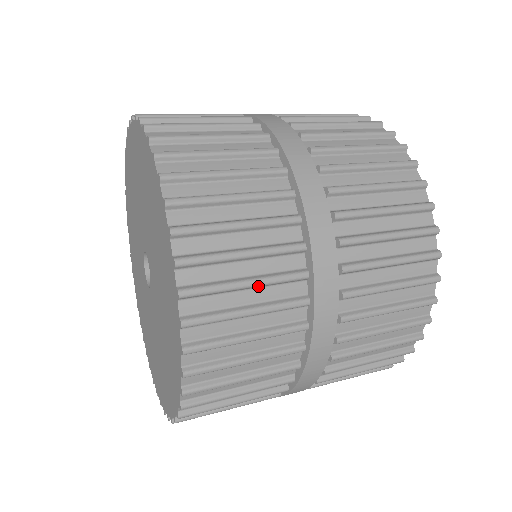
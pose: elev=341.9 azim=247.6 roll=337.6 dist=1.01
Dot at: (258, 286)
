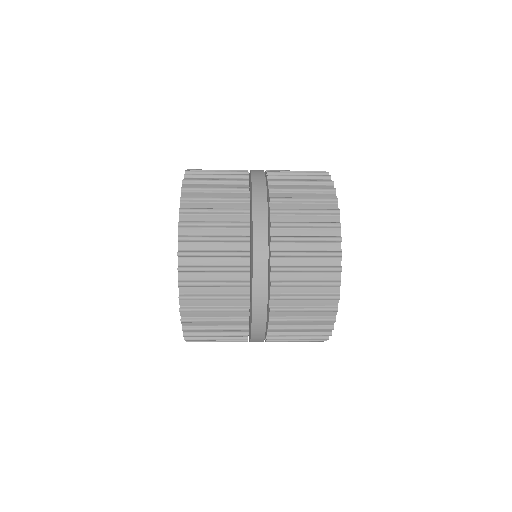
Dot at: (221, 312)
